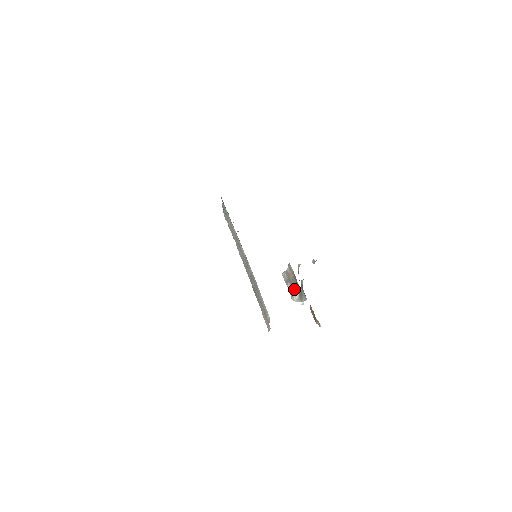
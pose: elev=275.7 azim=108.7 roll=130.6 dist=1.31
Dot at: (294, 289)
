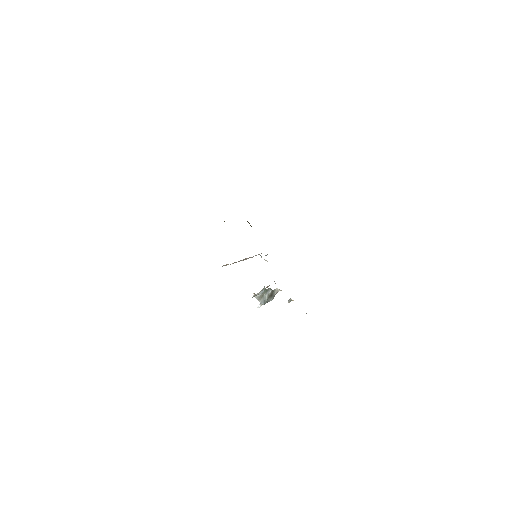
Dot at: (261, 290)
